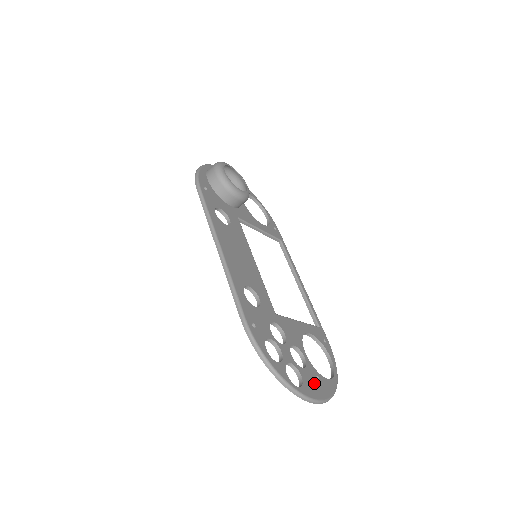
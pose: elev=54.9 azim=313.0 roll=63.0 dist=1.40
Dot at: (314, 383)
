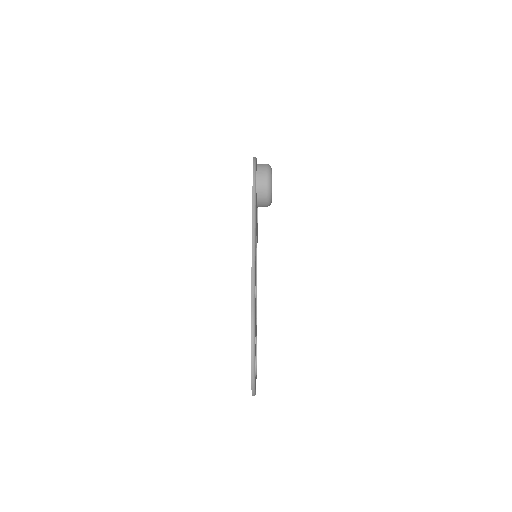
Dot at: occluded
